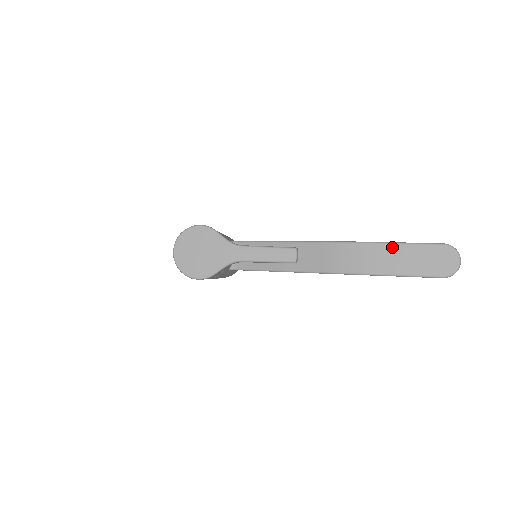
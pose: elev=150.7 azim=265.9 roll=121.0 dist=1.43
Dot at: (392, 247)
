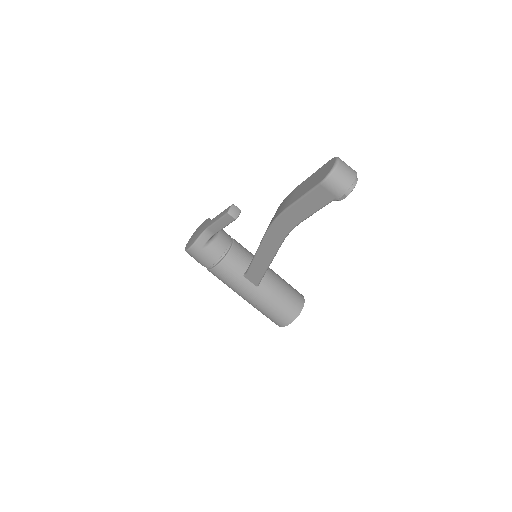
Dot at: (301, 185)
